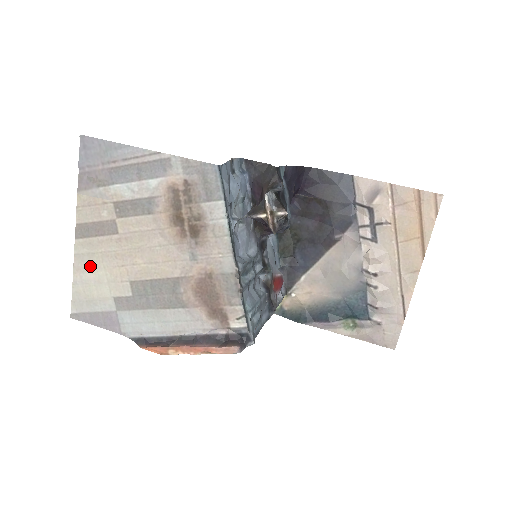
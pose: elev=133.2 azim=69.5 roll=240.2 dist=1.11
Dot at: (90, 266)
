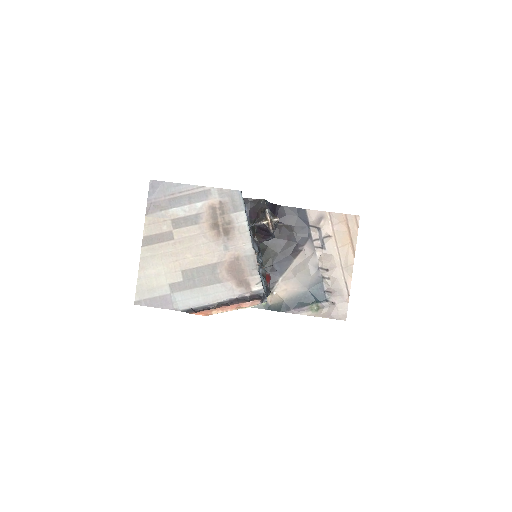
Dot at: (152, 264)
